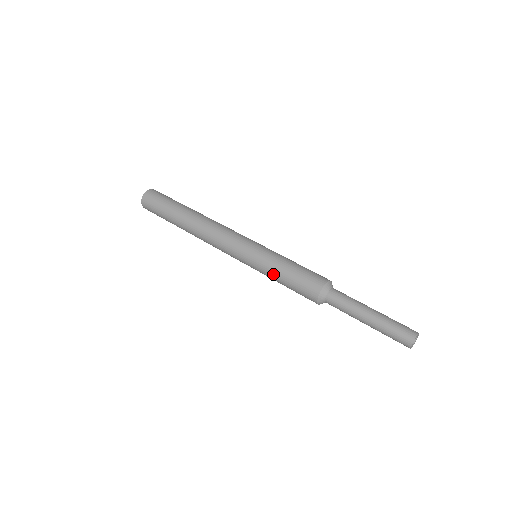
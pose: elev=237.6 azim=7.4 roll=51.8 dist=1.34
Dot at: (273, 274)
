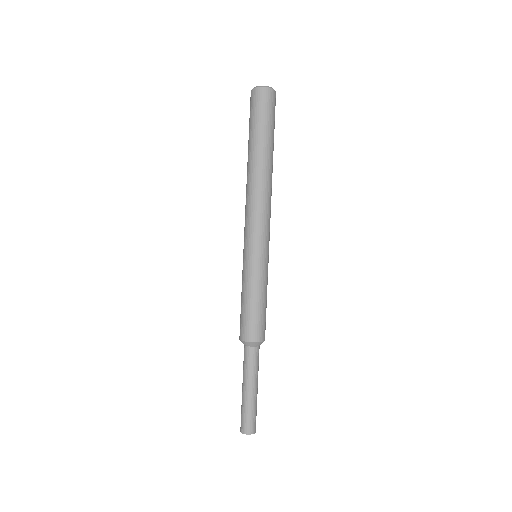
Dot at: (242, 287)
